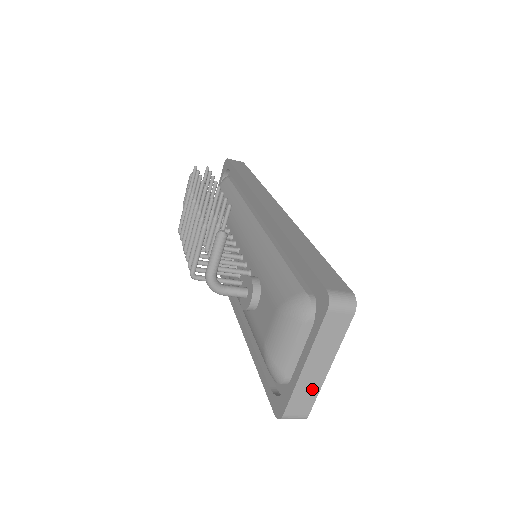
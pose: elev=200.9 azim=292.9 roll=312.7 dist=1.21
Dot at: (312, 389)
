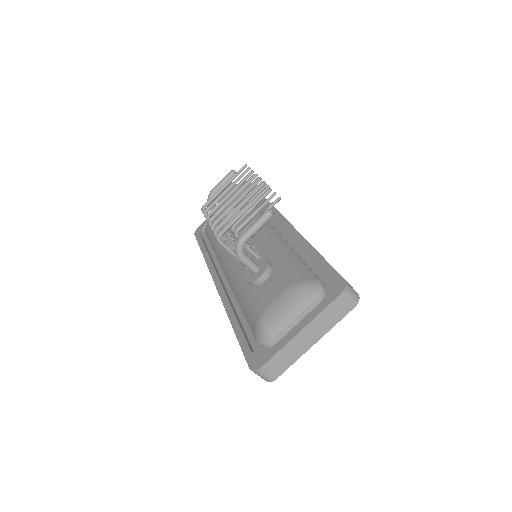
Dot at: (293, 355)
